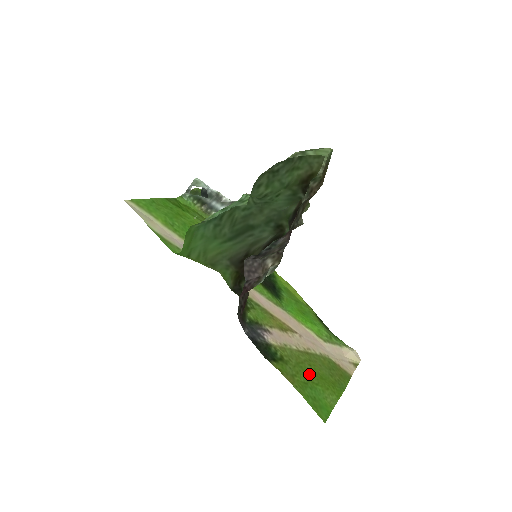
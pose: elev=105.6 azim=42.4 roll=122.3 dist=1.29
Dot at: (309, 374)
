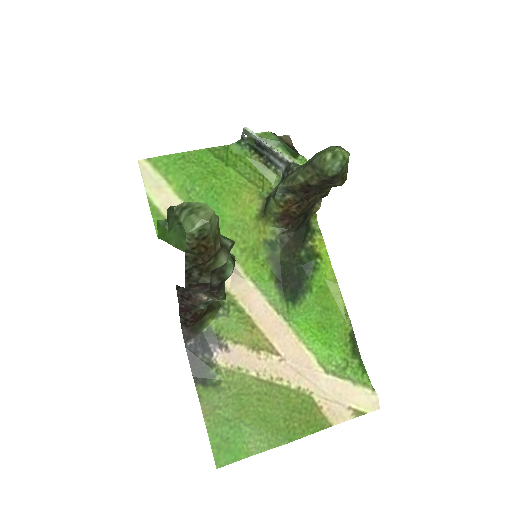
Dot at: (246, 410)
